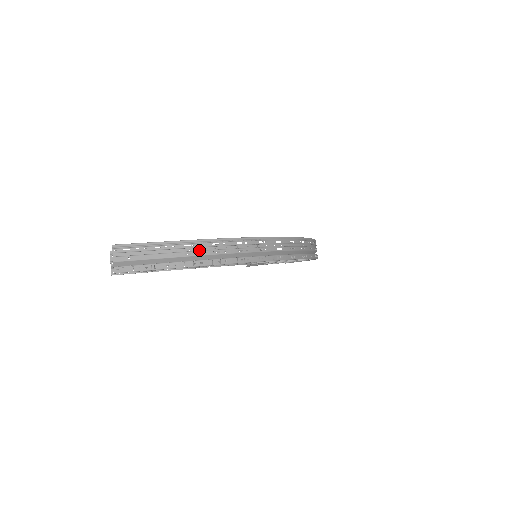
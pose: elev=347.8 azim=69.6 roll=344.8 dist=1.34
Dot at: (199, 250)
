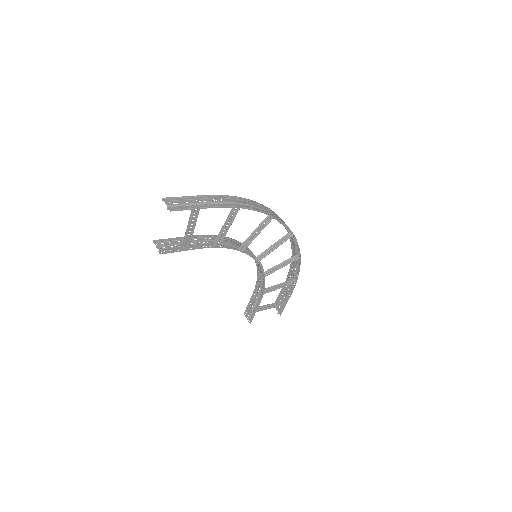
Dot at: (220, 200)
